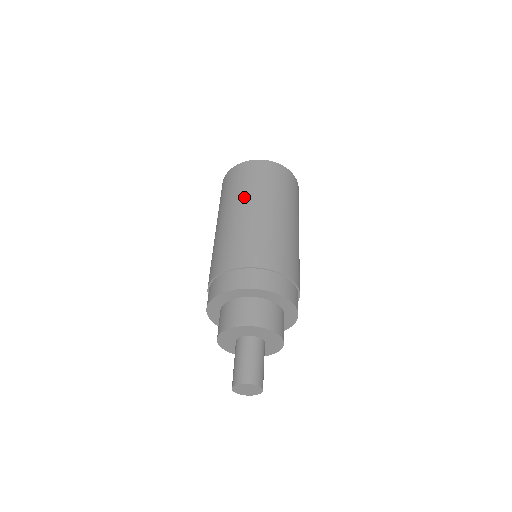
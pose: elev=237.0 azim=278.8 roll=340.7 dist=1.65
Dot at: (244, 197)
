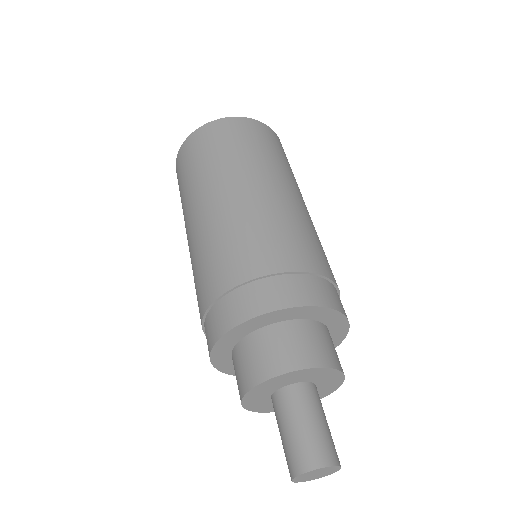
Dot at: (232, 169)
